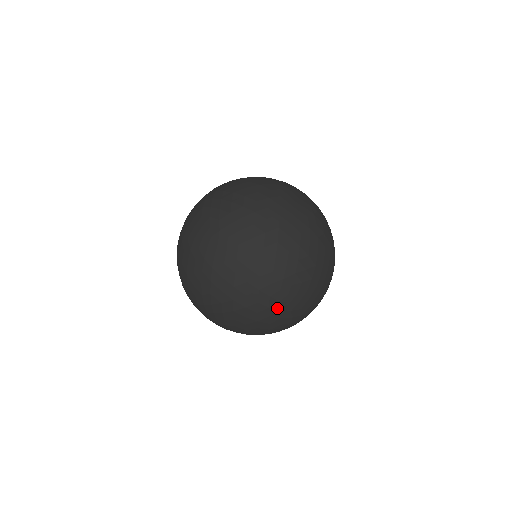
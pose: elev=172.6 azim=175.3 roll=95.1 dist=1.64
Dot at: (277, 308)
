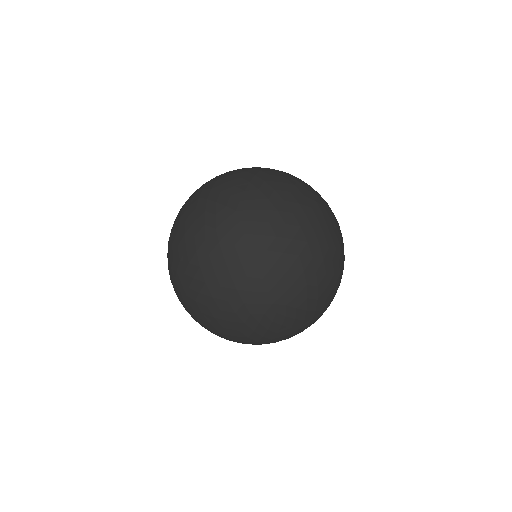
Dot at: (333, 247)
